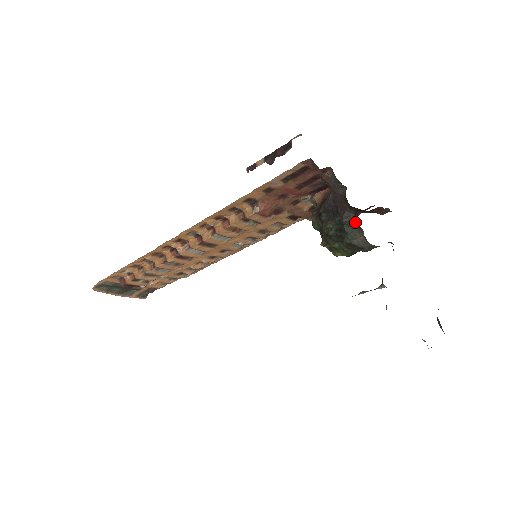
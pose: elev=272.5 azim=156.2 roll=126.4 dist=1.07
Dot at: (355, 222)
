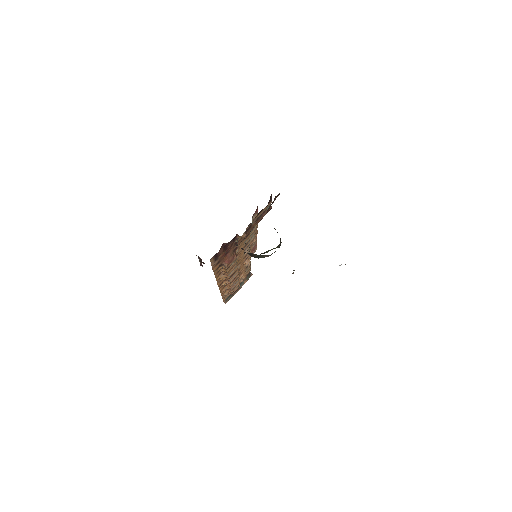
Dot at: (256, 256)
